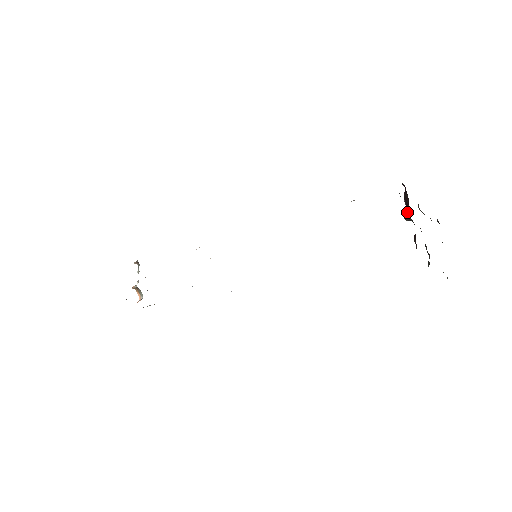
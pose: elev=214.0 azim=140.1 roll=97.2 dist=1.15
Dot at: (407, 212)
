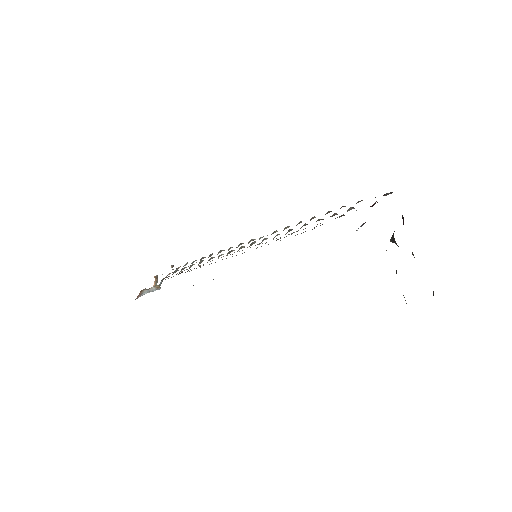
Dot at: occluded
